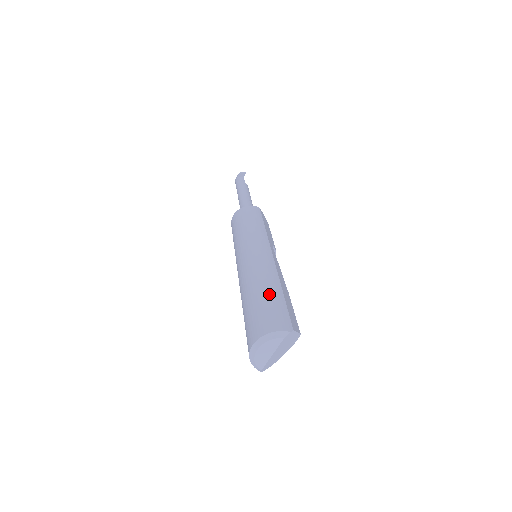
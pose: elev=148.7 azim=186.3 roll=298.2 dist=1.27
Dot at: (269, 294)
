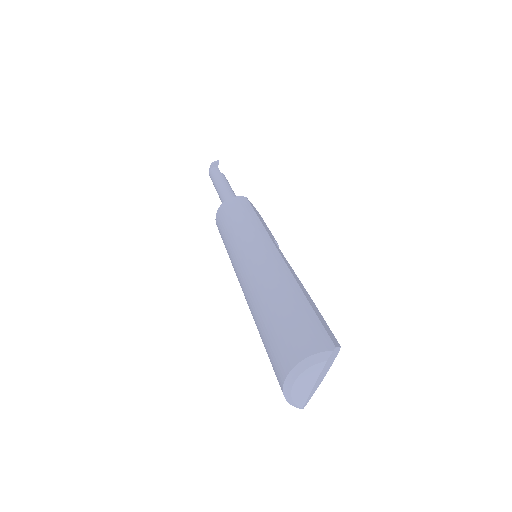
Dot at: (289, 303)
